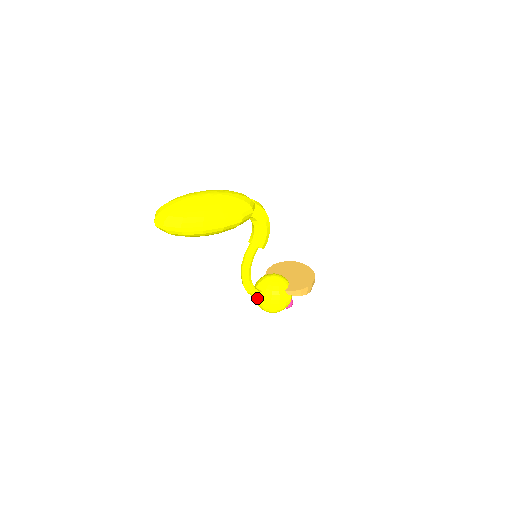
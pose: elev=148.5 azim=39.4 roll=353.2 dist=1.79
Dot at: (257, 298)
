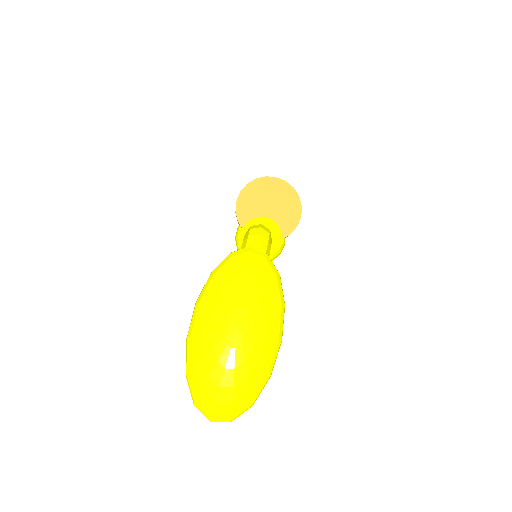
Dot at: occluded
